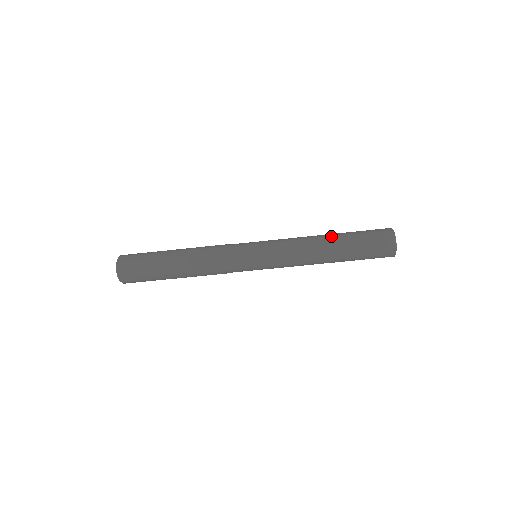
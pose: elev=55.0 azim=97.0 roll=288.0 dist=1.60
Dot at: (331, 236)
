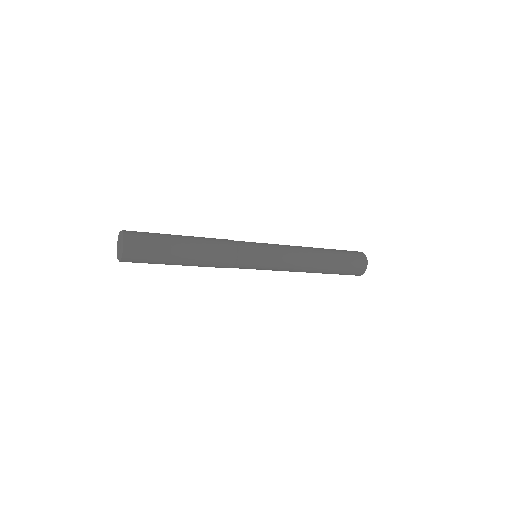
Dot at: (321, 270)
